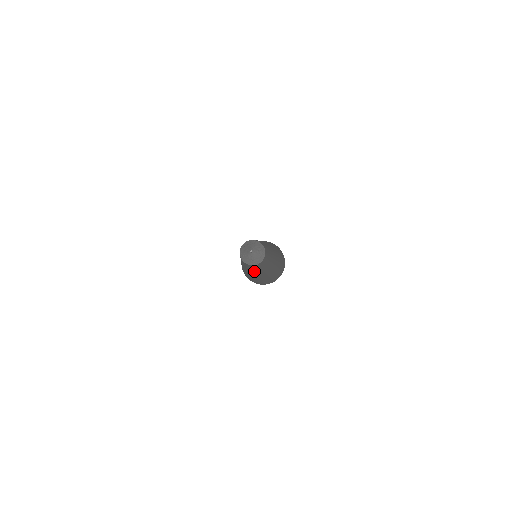
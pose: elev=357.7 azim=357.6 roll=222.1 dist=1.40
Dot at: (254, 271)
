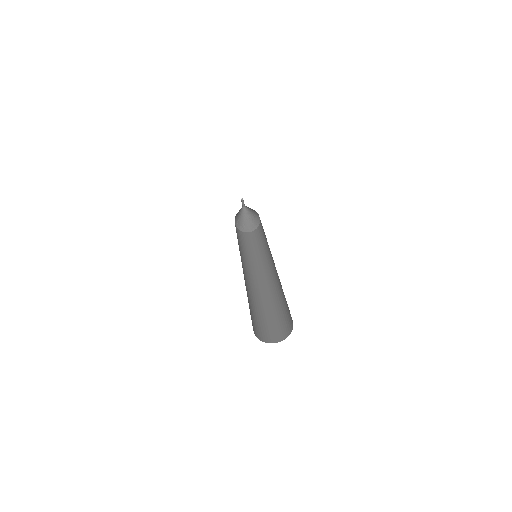
Dot at: (266, 265)
